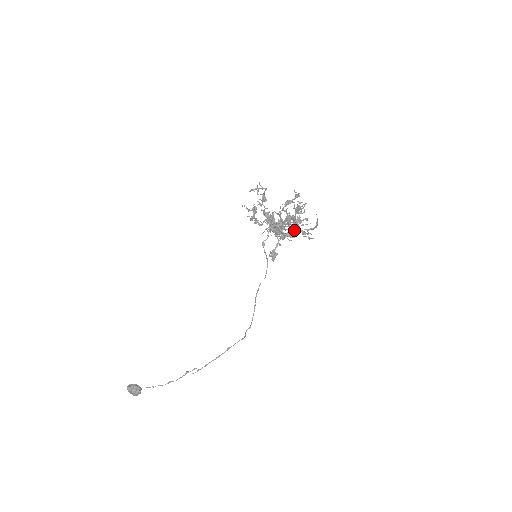
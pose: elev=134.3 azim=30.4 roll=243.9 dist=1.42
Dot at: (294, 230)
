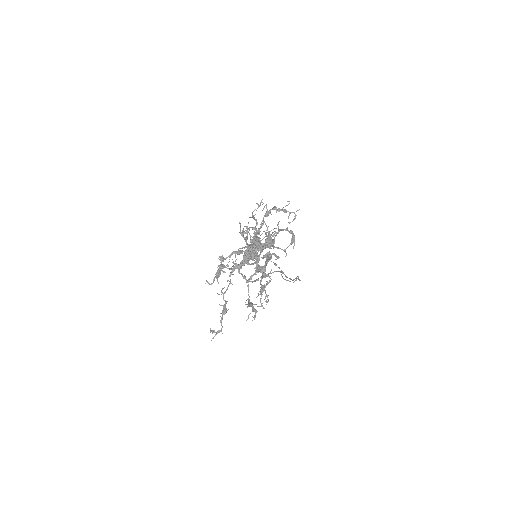
Dot at: (272, 245)
